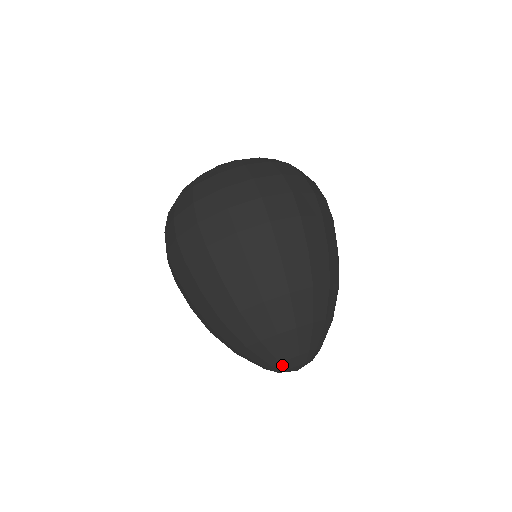
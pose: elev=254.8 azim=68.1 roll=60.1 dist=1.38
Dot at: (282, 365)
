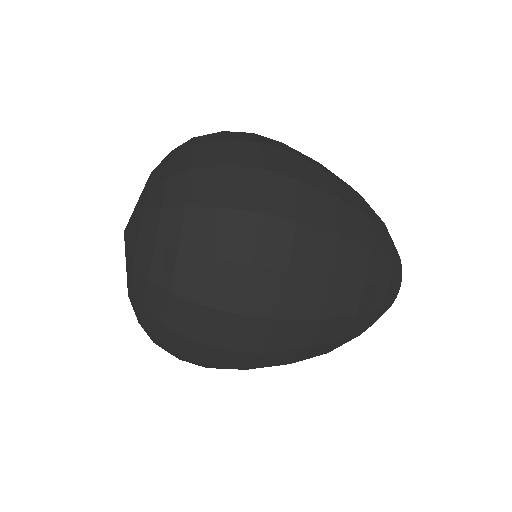
Dot at: occluded
